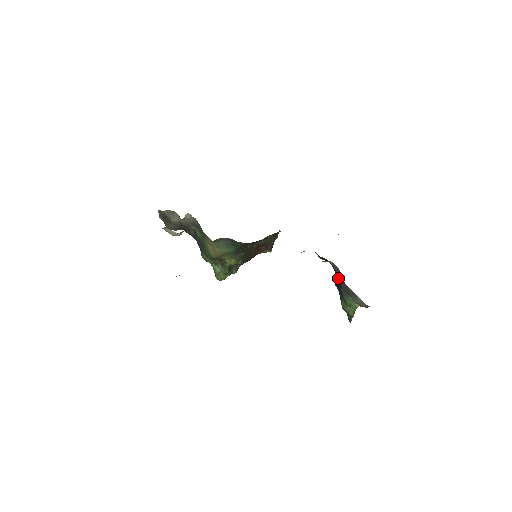
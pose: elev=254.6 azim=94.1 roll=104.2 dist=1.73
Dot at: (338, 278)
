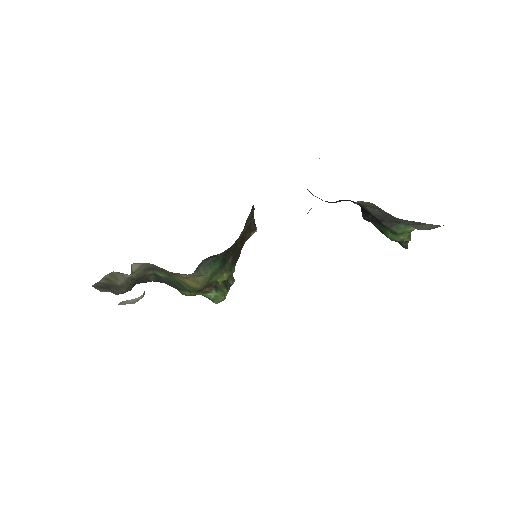
Dot at: (374, 213)
